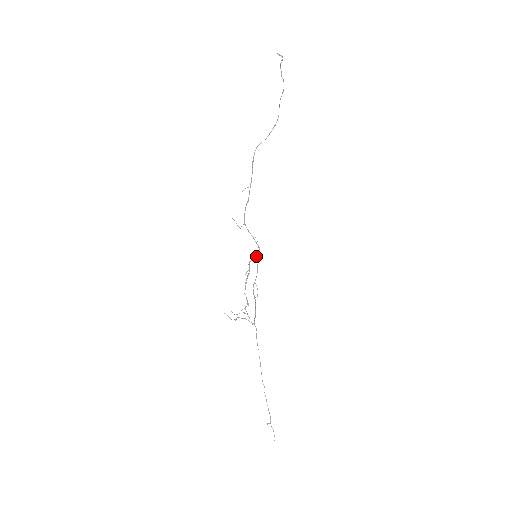
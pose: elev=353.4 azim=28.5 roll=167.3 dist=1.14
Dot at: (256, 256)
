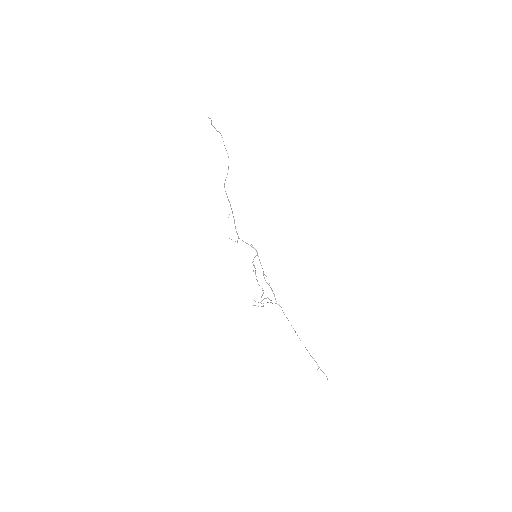
Dot at: occluded
